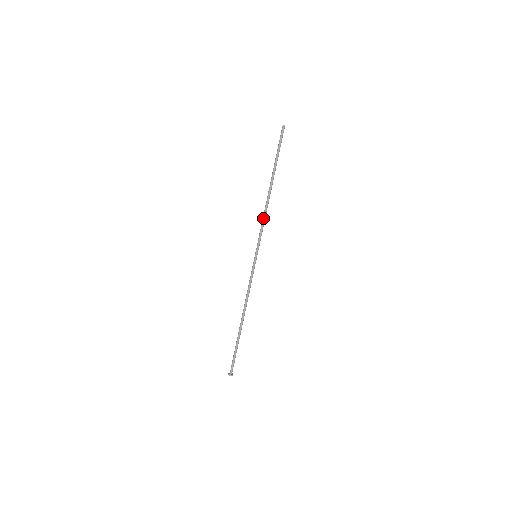
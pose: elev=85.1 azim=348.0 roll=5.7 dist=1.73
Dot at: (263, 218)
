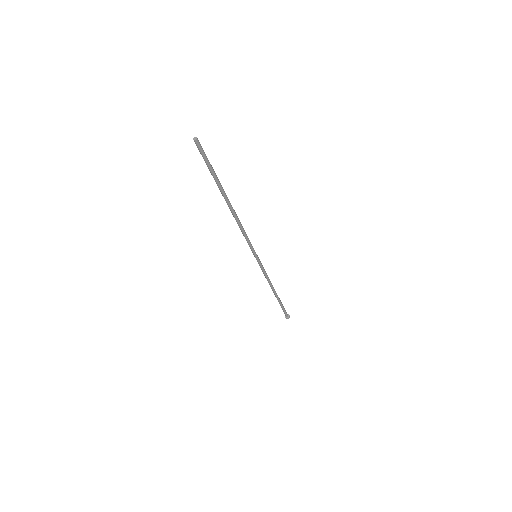
Dot at: (242, 231)
